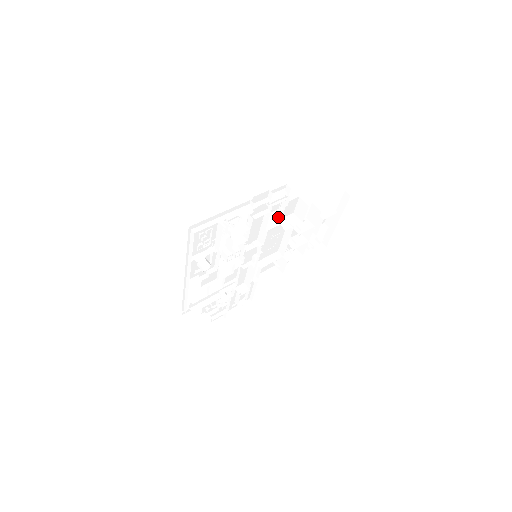
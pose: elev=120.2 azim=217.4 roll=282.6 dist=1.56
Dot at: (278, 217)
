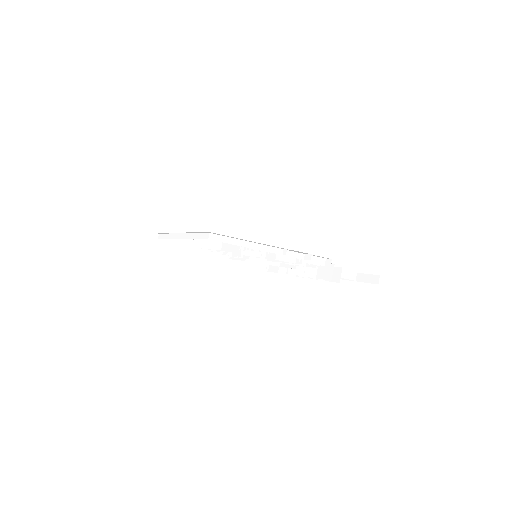
Dot at: occluded
